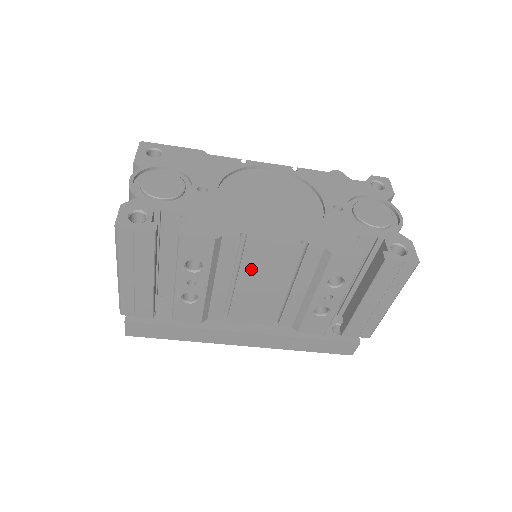
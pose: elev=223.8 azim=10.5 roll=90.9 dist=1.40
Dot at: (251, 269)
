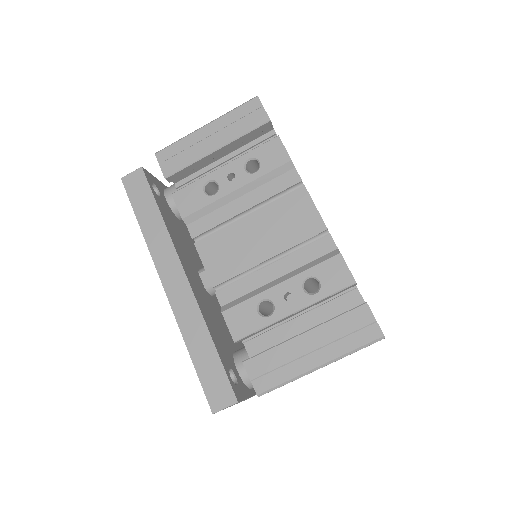
Dot at: (274, 213)
